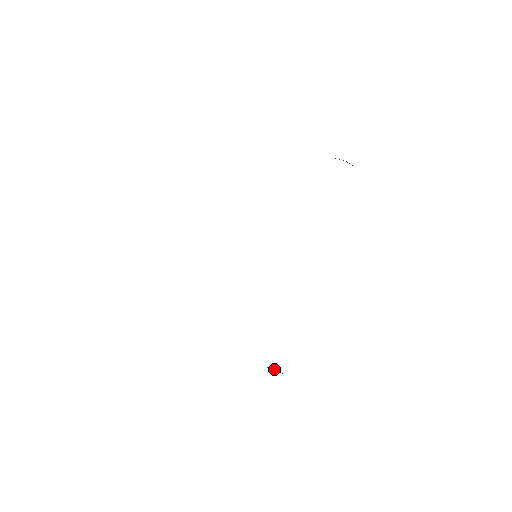
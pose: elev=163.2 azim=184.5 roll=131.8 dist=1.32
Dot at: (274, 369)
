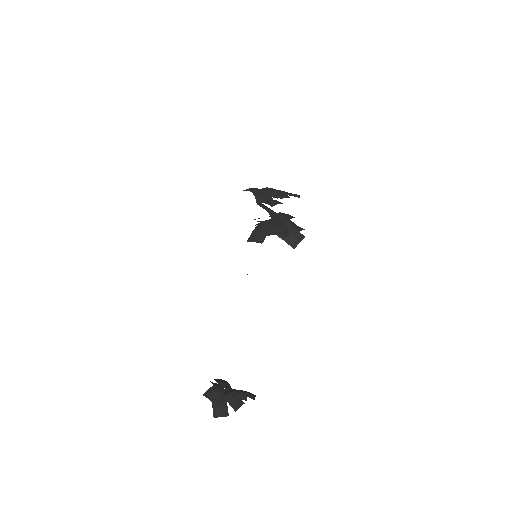
Dot at: (218, 408)
